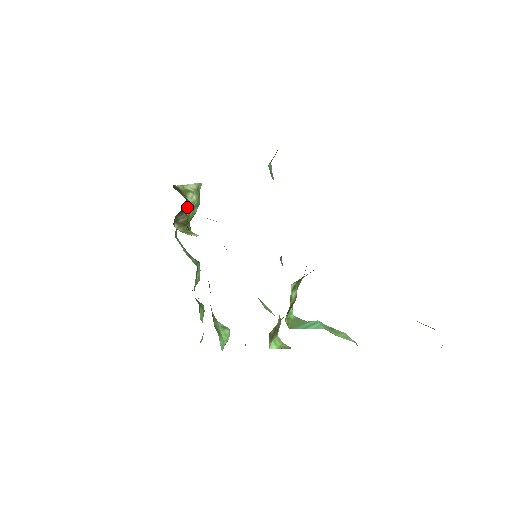
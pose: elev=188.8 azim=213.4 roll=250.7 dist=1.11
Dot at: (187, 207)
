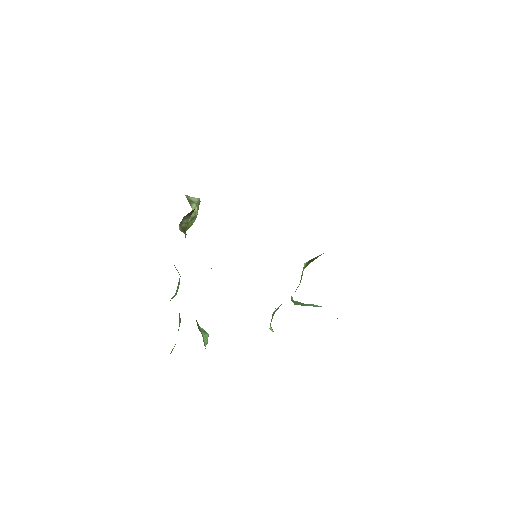
Dot at: occluded
